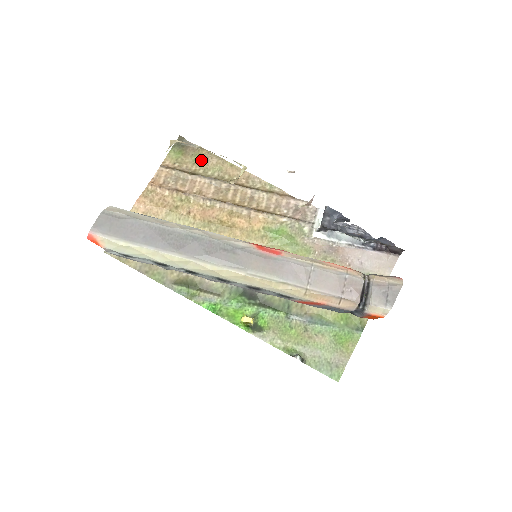
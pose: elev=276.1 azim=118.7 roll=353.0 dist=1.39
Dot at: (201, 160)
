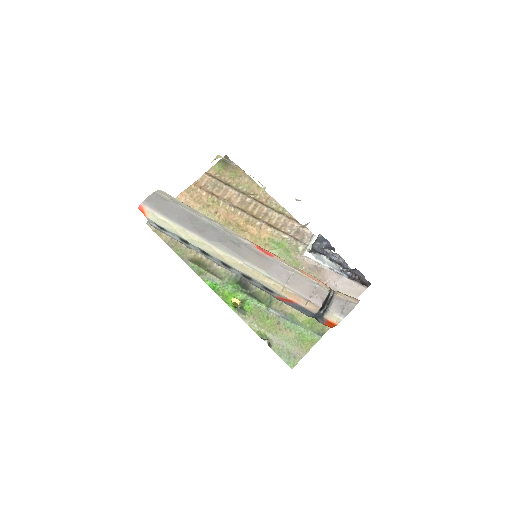
Dot at: (237, 176)
